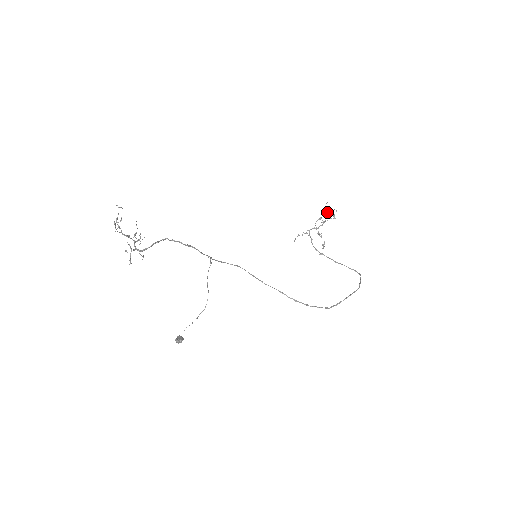
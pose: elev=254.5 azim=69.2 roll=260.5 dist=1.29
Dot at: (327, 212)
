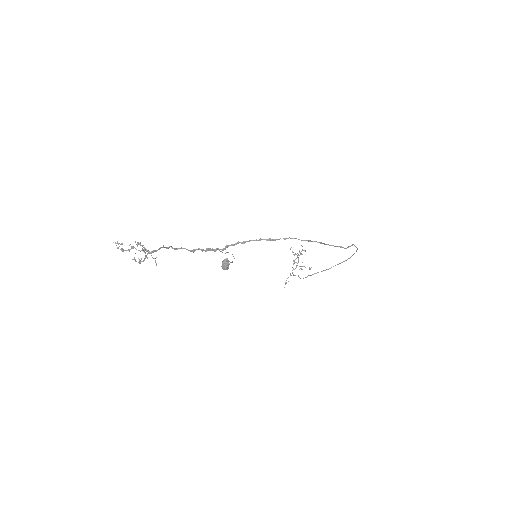
Dot at: occluded
